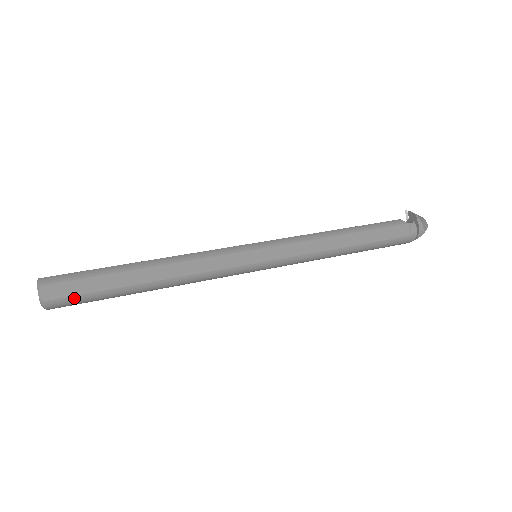
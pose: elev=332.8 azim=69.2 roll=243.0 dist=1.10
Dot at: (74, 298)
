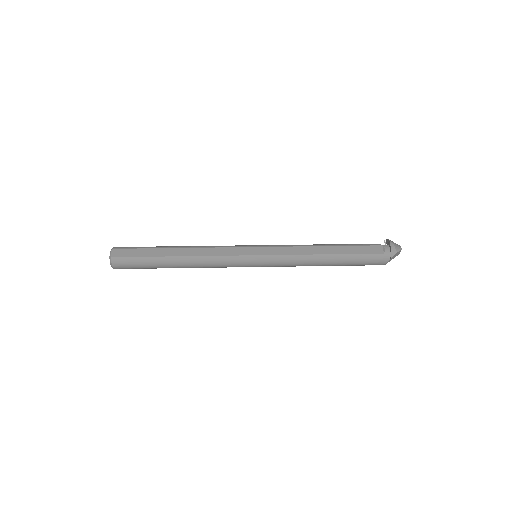
Dot at: (129, 259)
